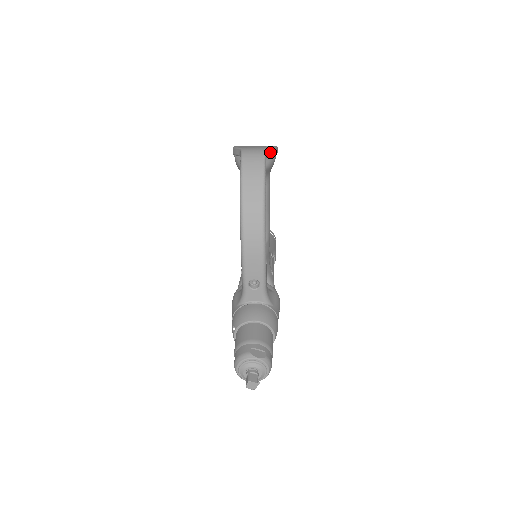
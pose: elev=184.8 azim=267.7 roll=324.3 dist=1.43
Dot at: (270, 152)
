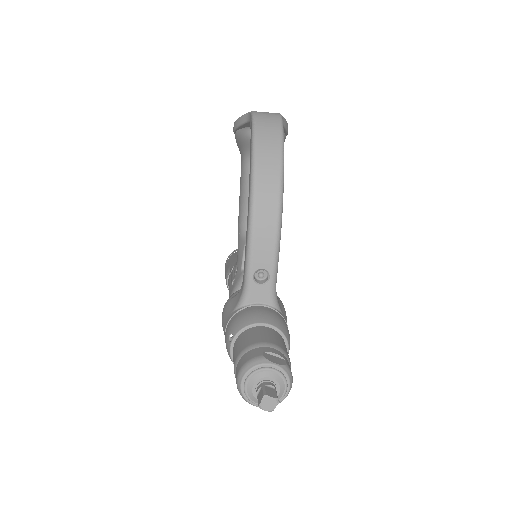
Dot at: (283, 122)
